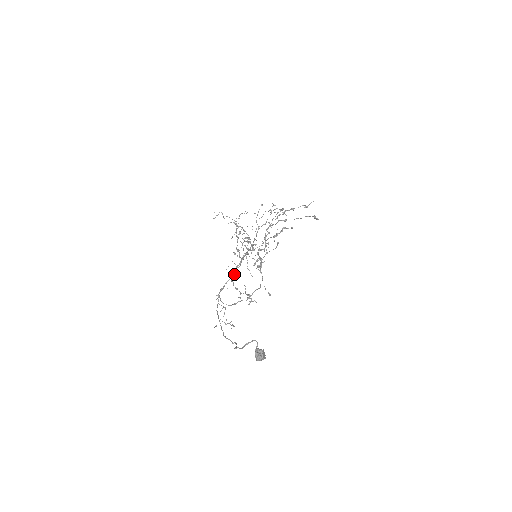
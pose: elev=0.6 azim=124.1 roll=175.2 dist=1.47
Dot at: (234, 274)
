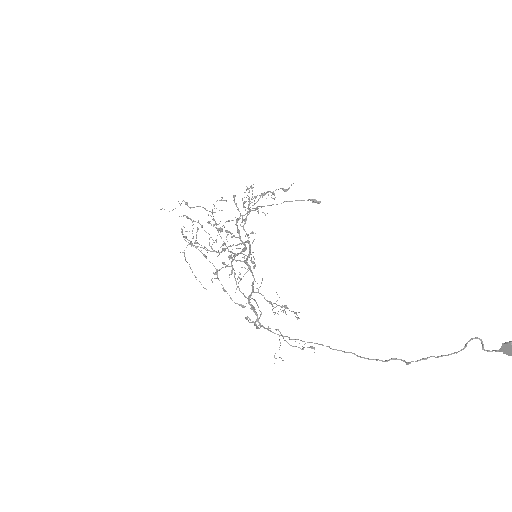
Dot at: occluded
